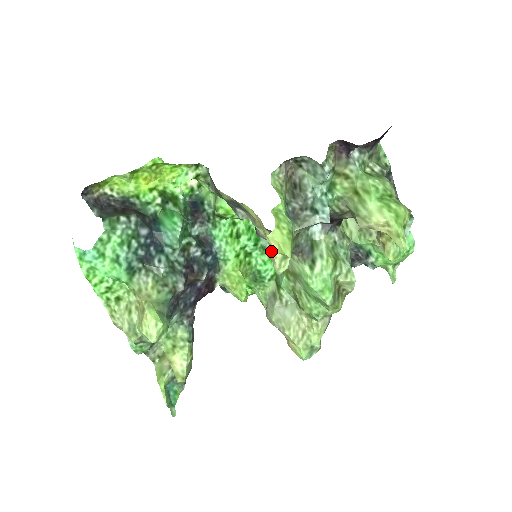
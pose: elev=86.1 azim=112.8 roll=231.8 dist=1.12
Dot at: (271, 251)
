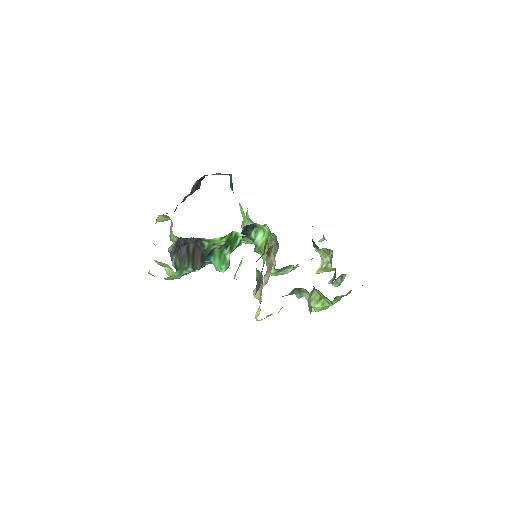
Dot at: (257, 295)
